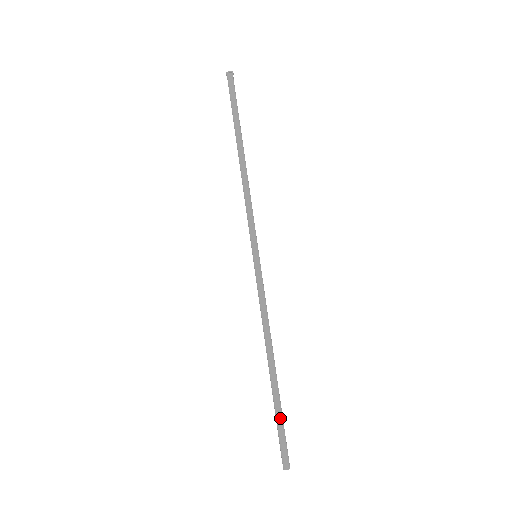
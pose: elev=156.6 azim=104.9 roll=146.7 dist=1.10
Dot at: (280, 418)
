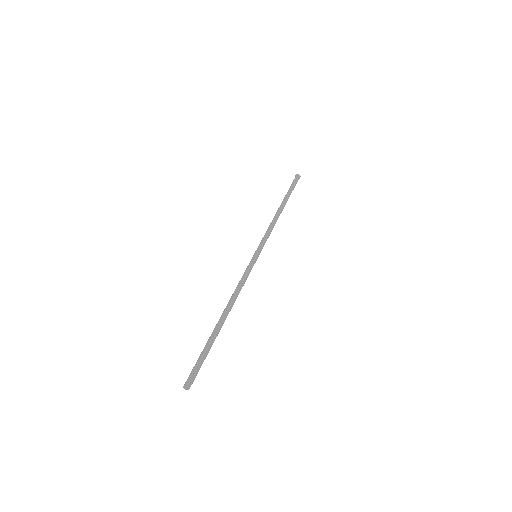
Dot at: (205, 349)
